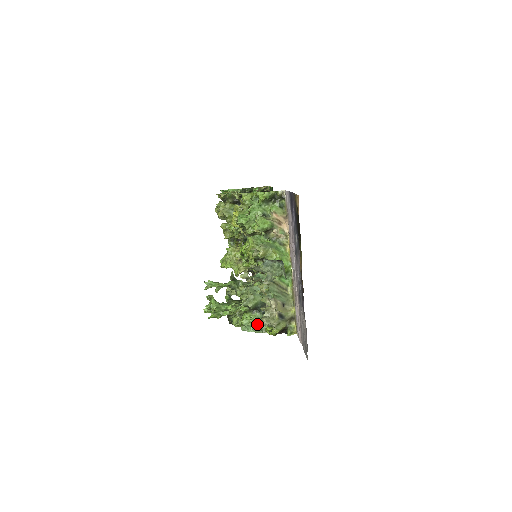
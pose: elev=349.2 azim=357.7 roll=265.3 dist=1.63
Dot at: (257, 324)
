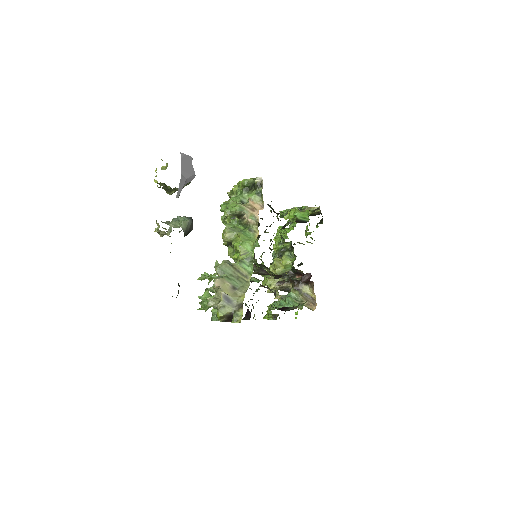
Dot at: occluded
